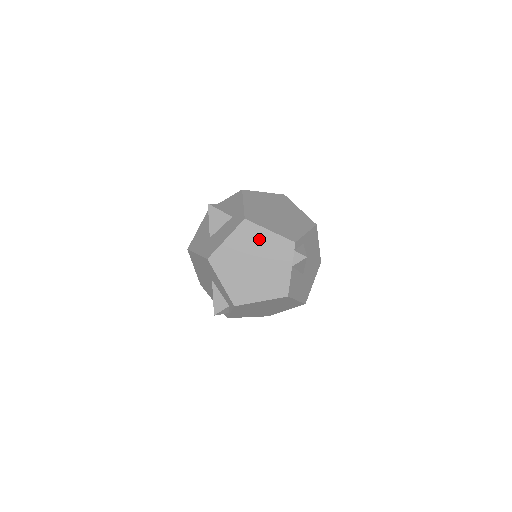
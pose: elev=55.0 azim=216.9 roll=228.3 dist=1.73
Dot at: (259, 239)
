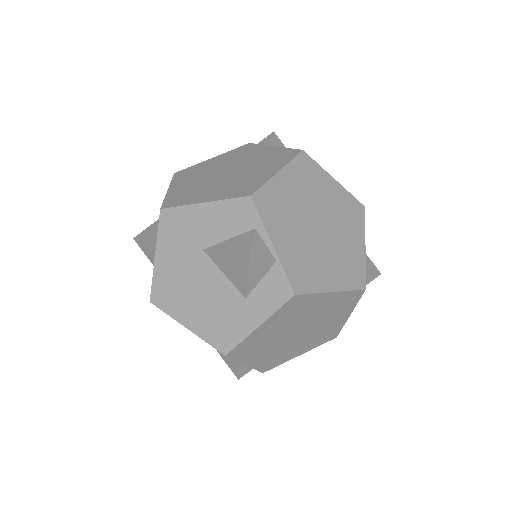
Dot at: (208, 166)
